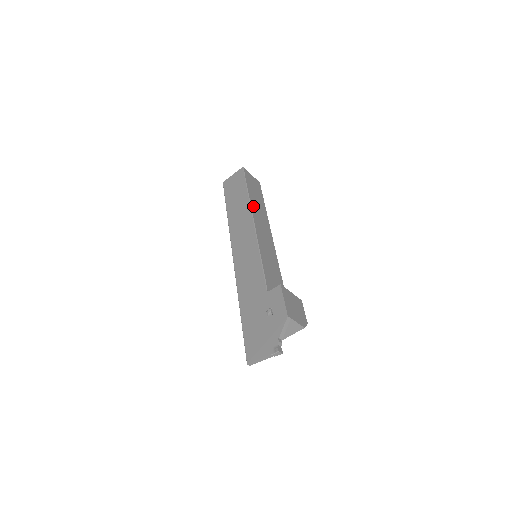
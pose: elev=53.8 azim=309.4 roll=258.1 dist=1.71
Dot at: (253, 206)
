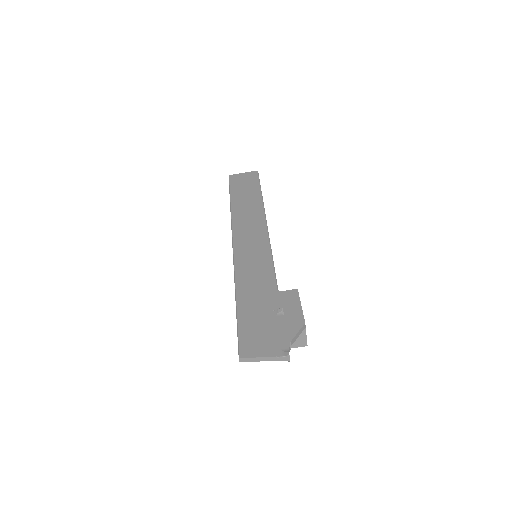
Dot at: occluded
